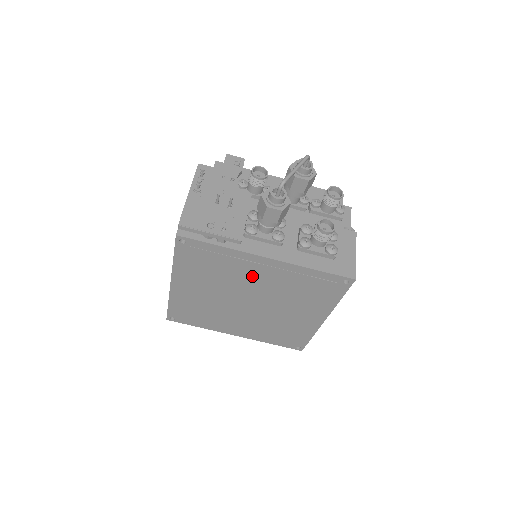
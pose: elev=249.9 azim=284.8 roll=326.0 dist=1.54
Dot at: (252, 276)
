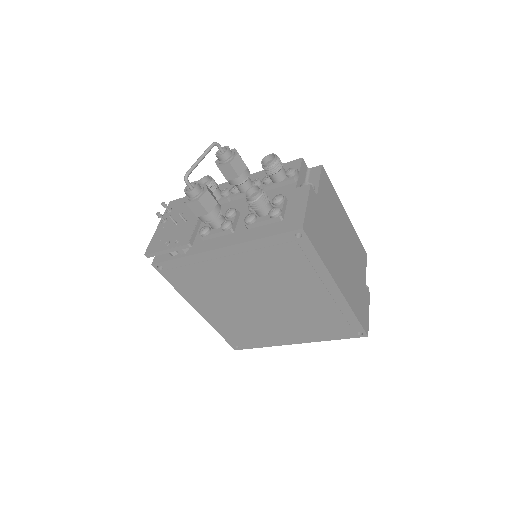
Dot at: (232, 273)
